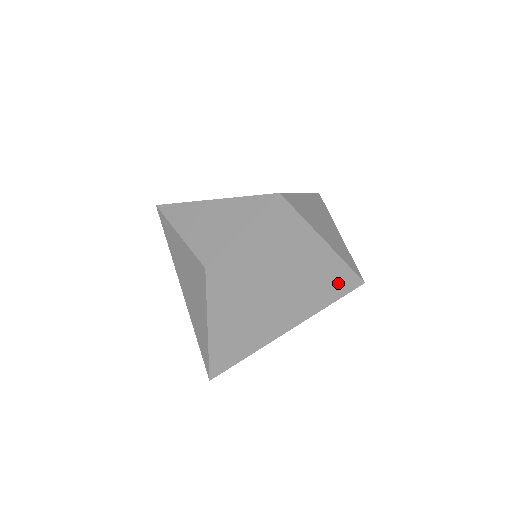
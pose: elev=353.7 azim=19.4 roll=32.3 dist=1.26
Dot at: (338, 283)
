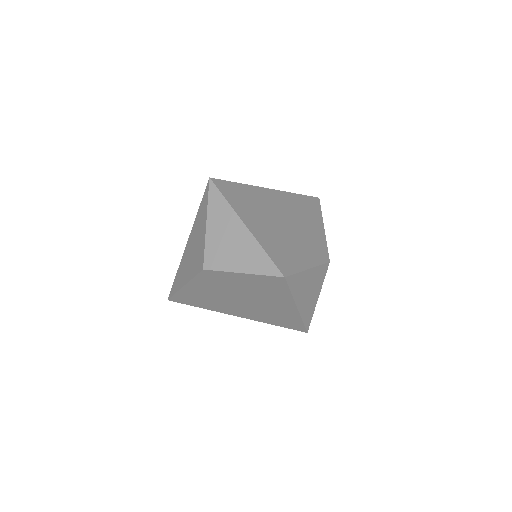
Dot at: (289, 323)
